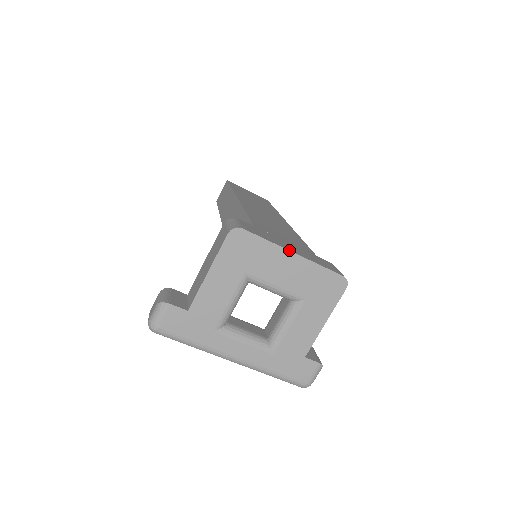
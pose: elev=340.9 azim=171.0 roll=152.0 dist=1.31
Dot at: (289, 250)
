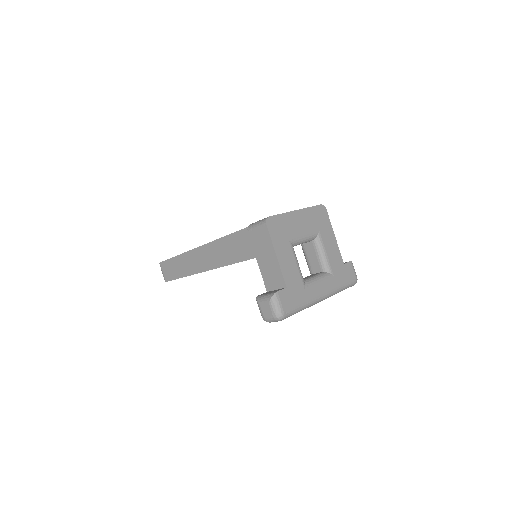
Dot at: (293, 211)
